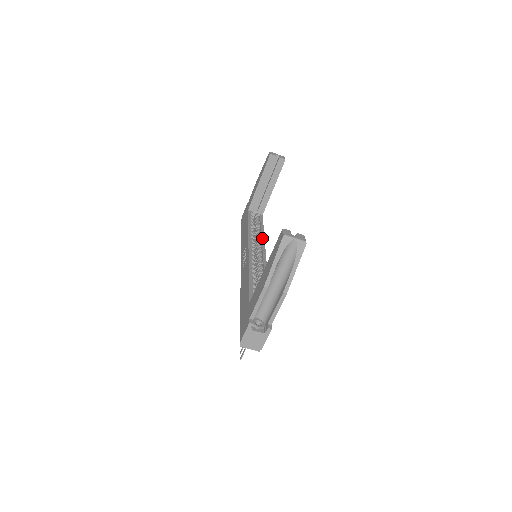
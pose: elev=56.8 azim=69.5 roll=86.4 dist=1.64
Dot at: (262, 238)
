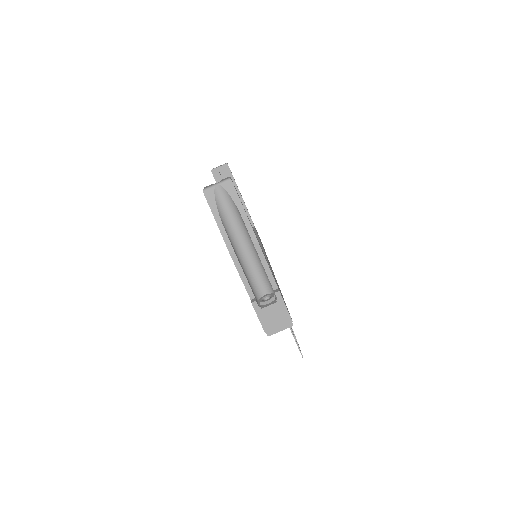
Dot at: occluded
